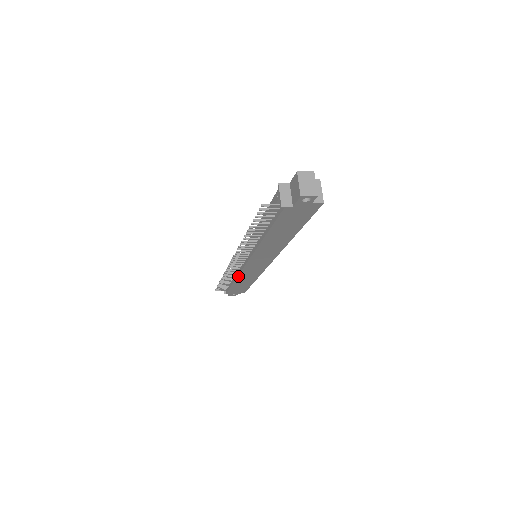
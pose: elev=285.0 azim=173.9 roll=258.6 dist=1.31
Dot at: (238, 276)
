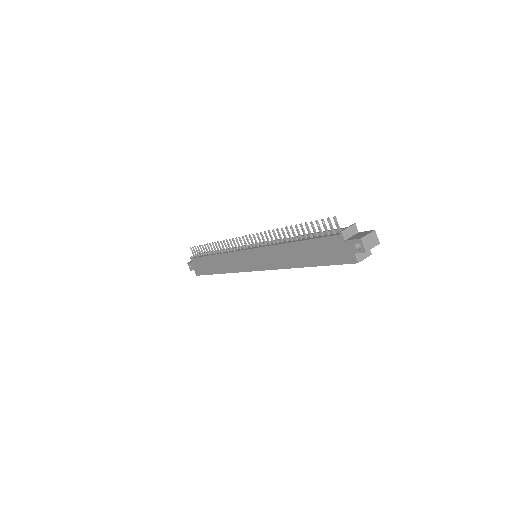
Dot at: (225, 253)
